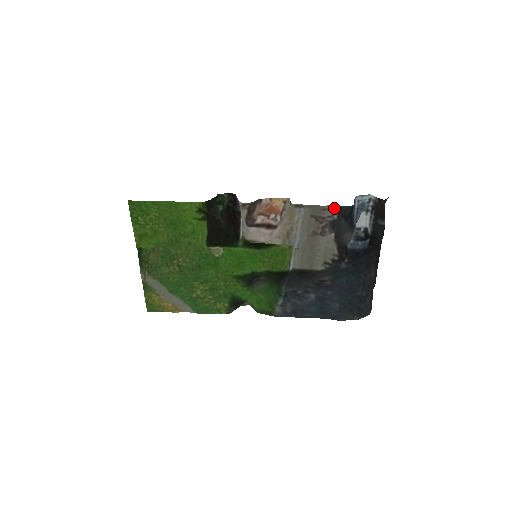
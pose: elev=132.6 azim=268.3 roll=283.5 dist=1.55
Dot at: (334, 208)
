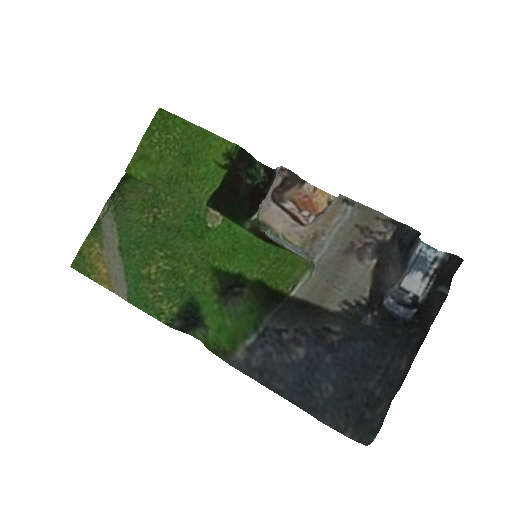
Dot at: (392, 223)
